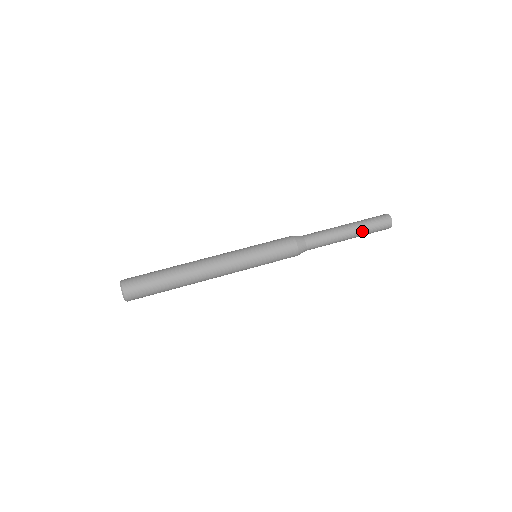
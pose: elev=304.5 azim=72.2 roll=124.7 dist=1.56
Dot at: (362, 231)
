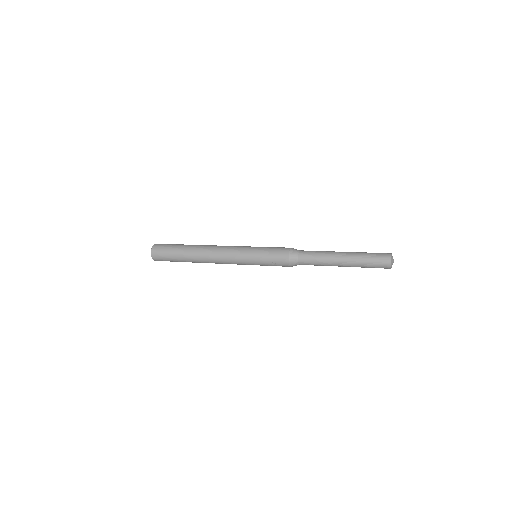
Dot at: (356, 256)
